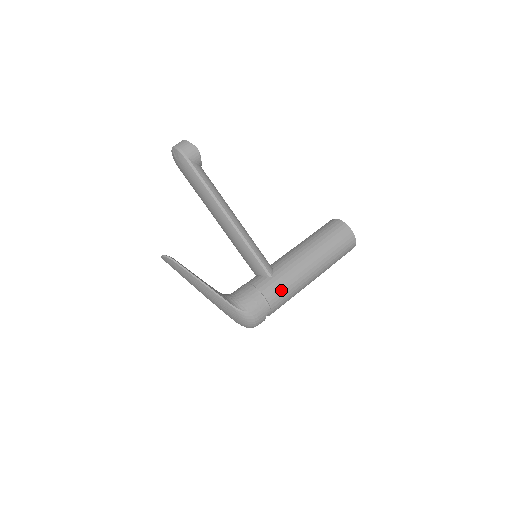
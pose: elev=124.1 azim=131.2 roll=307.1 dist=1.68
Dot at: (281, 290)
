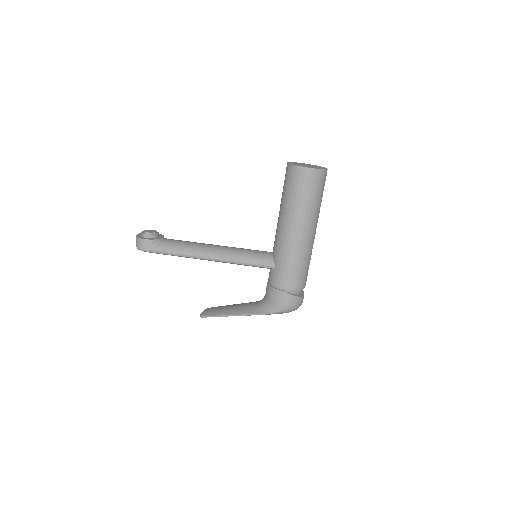
Dot at: (289, 273)
